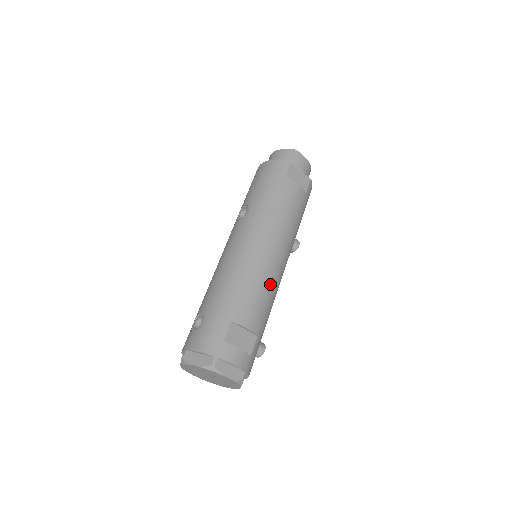
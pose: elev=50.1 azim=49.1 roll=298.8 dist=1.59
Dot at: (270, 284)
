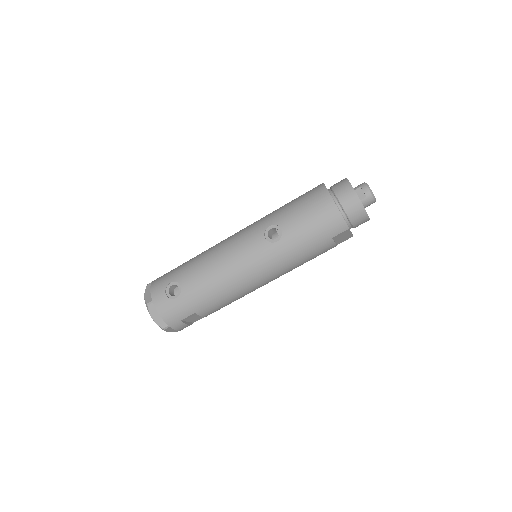
Dot at: (243, 296)
